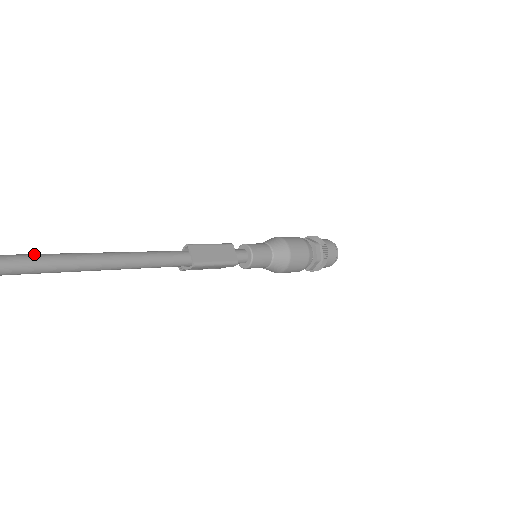
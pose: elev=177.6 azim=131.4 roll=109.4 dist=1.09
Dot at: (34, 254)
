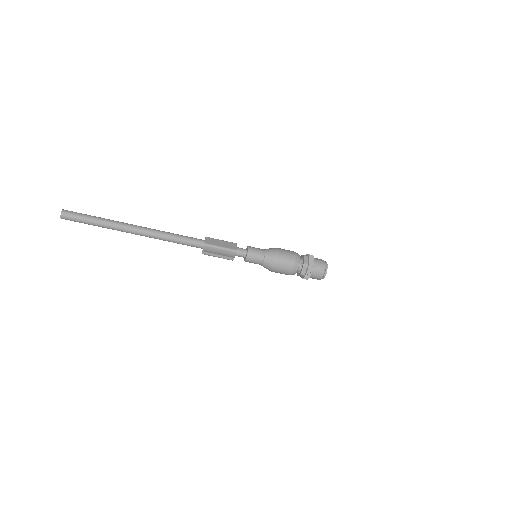
Dot at: (123, 222)
